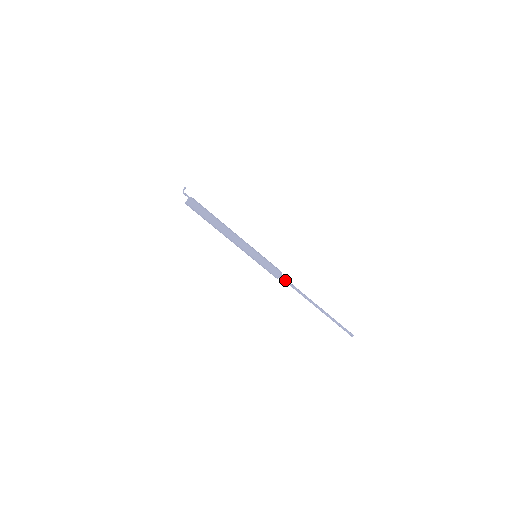
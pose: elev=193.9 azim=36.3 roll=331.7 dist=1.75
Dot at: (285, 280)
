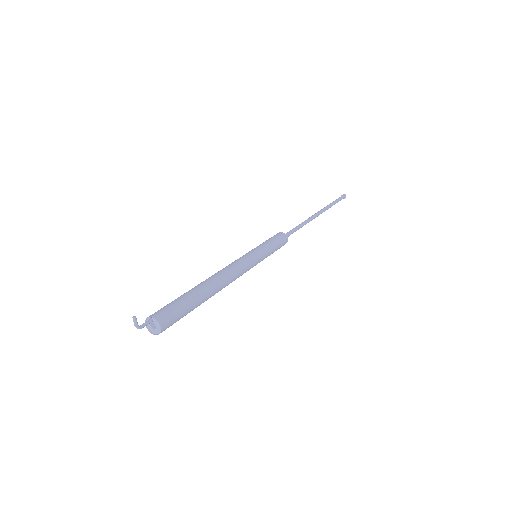
Dot at: occluded
